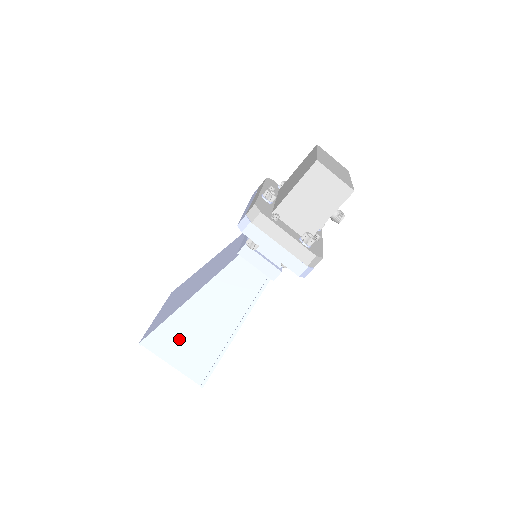
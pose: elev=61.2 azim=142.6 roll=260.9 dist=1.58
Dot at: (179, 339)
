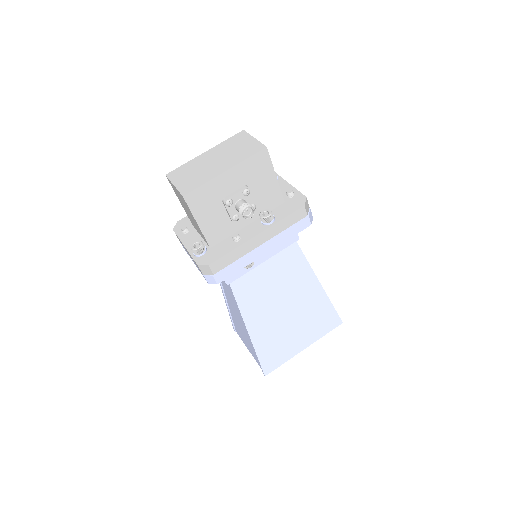
Dot at: (240, 330)
